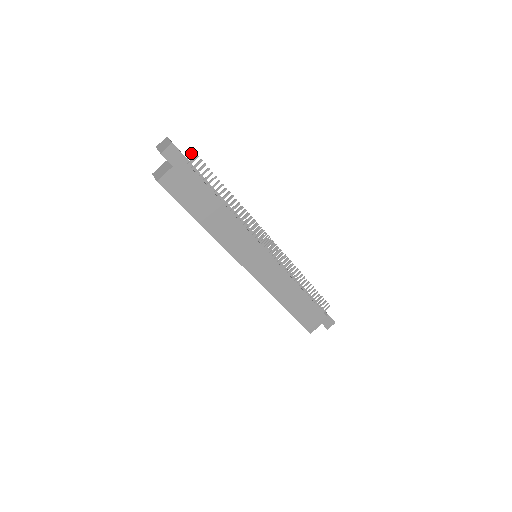
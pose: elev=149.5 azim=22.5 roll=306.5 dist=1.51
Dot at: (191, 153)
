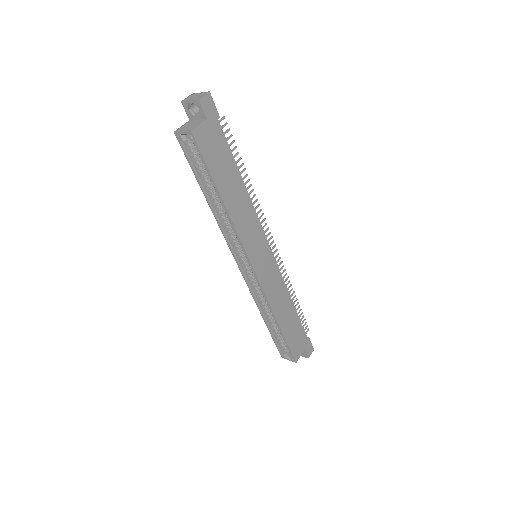
Dot at: occluded
